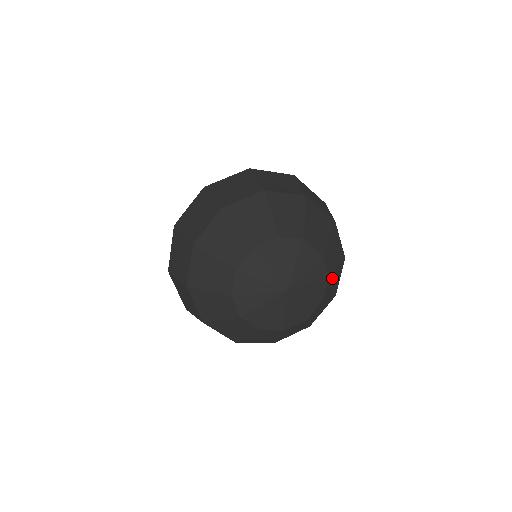
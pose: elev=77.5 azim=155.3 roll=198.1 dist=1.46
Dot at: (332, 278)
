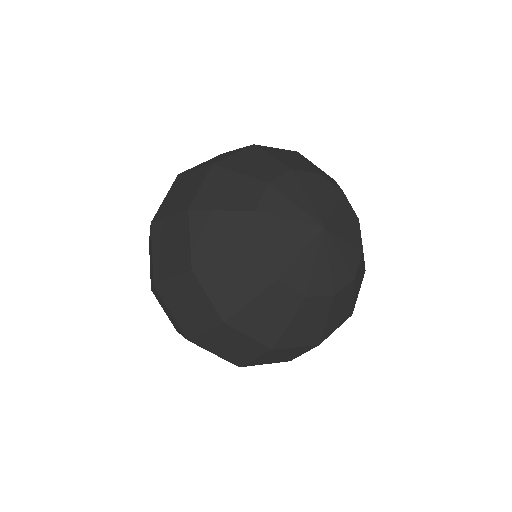
Dot at: occluded
